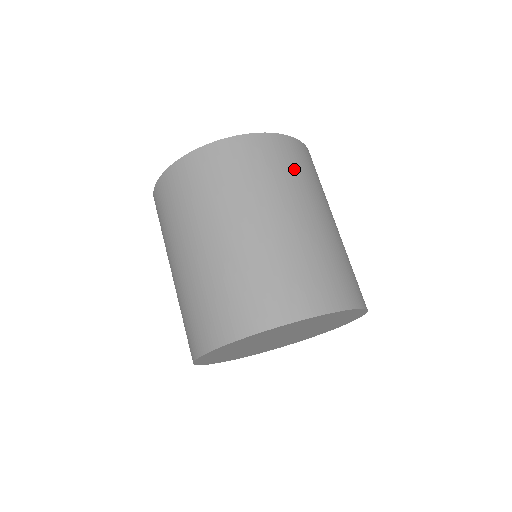
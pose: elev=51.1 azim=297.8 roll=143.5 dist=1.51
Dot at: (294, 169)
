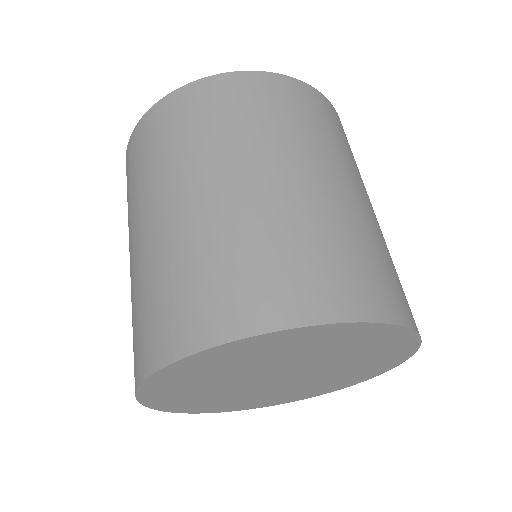
Dot at: (321, 124)
